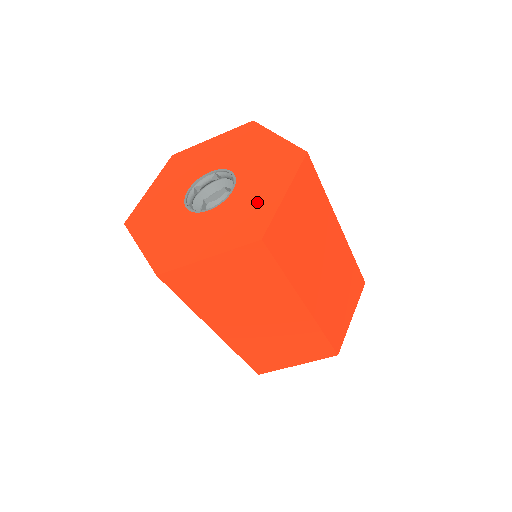
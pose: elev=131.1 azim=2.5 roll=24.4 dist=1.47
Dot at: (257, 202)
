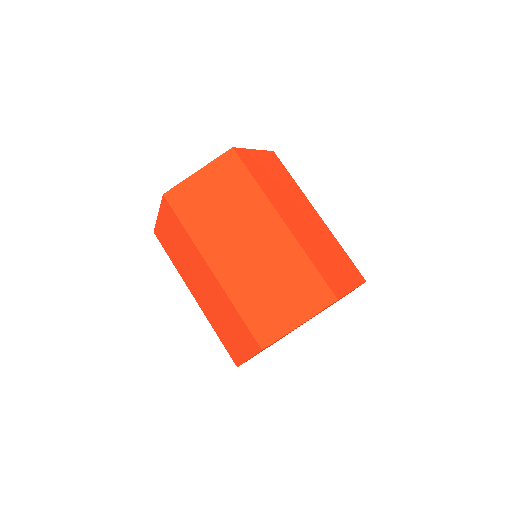
Dot at: occluded
